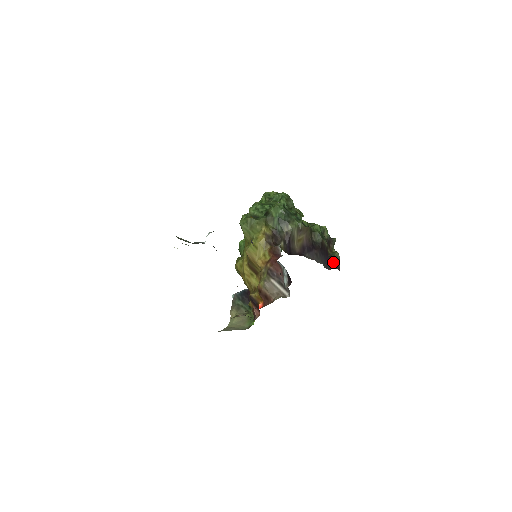
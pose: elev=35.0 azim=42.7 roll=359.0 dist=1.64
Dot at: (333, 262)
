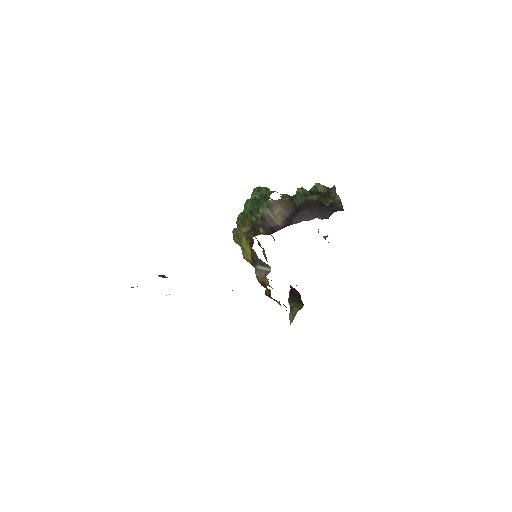
Dot at: (332, 208)
